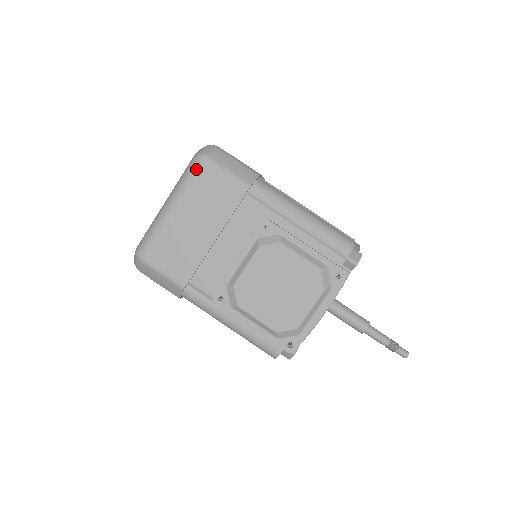
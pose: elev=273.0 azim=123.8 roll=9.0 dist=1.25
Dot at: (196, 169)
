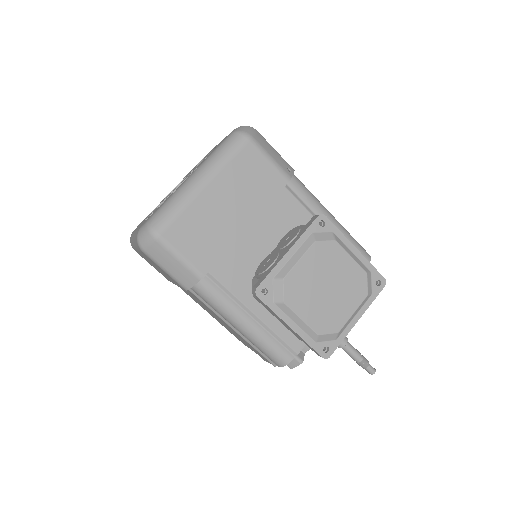
Dot at: (238, 147)
